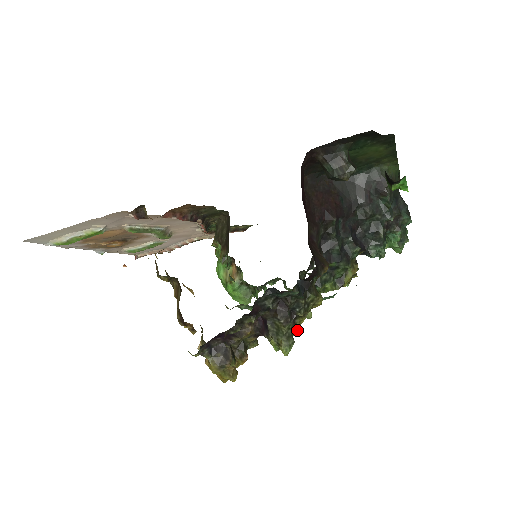
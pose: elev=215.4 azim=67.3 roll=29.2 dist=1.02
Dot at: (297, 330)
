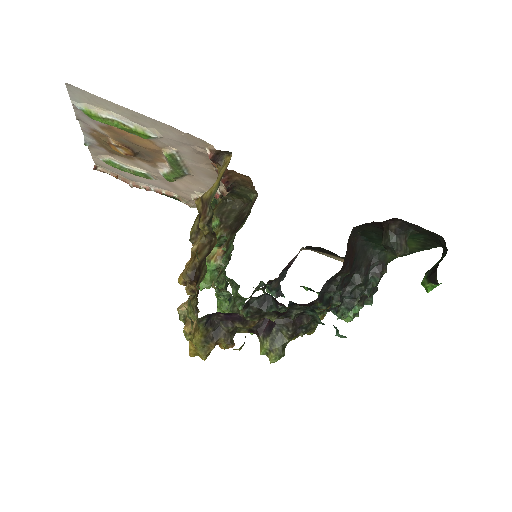
Dot at: occluded
